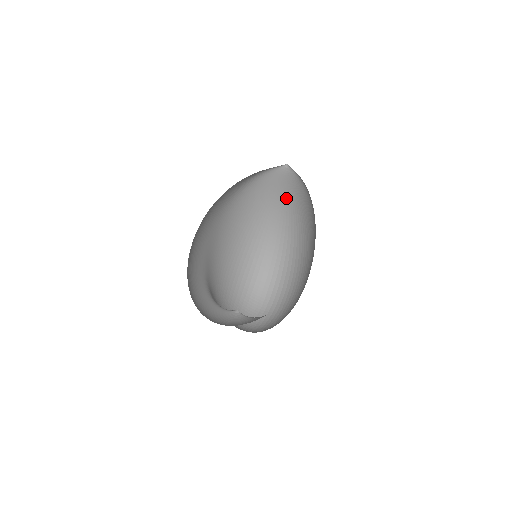
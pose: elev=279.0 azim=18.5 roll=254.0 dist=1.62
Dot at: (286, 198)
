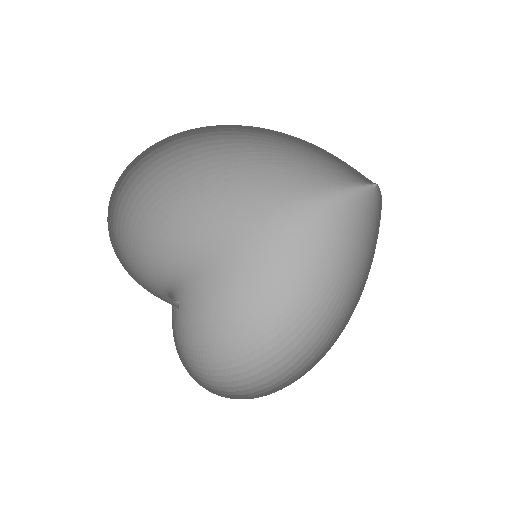
Dot at: (363, 242)
